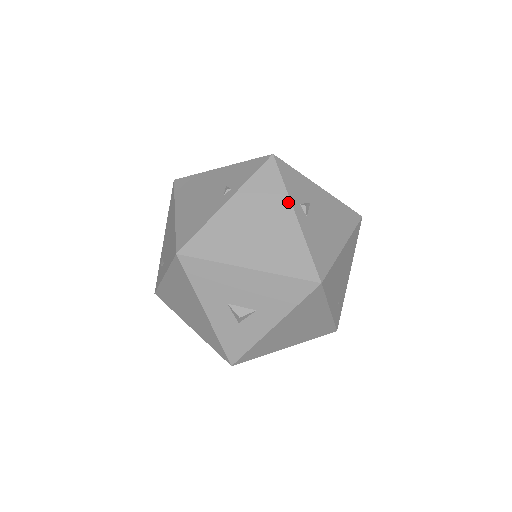
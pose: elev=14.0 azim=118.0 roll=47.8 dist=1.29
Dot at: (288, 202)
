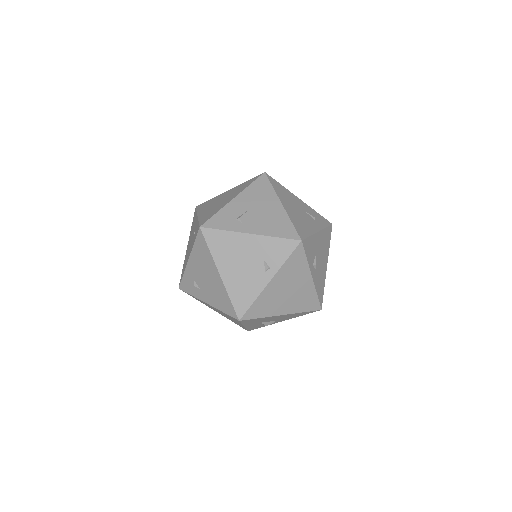
Dot at: (308, 270)
